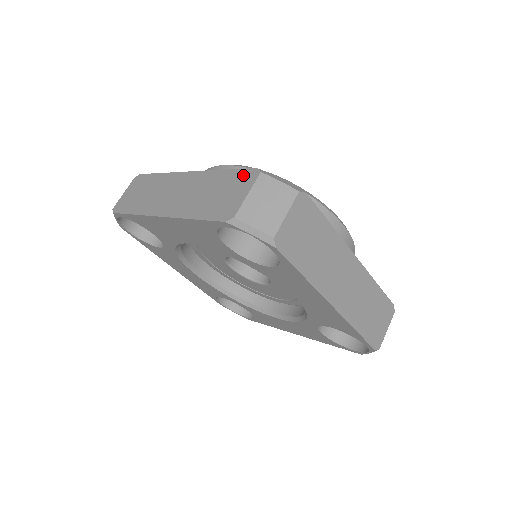
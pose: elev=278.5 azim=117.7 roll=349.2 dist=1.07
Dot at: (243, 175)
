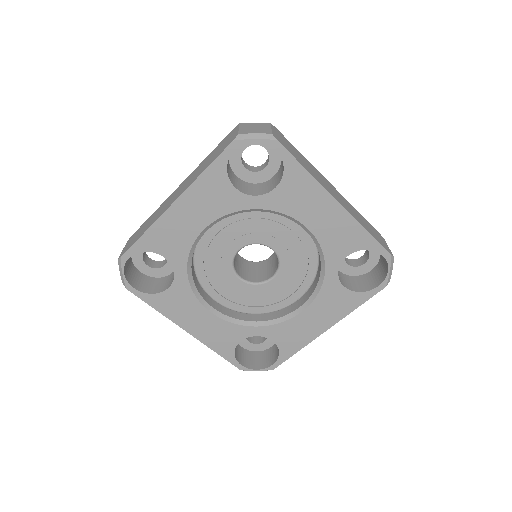
Dot at: (227, 136)
